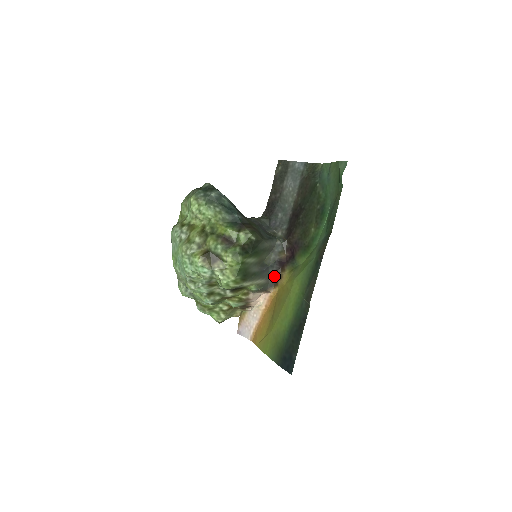
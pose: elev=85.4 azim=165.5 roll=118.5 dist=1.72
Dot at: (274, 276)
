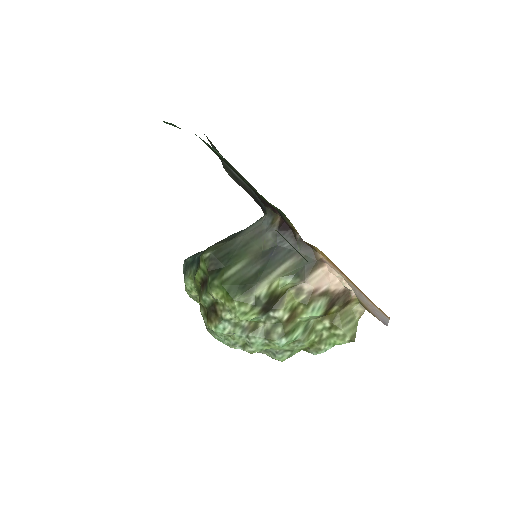
Dot at: (299, 244)
